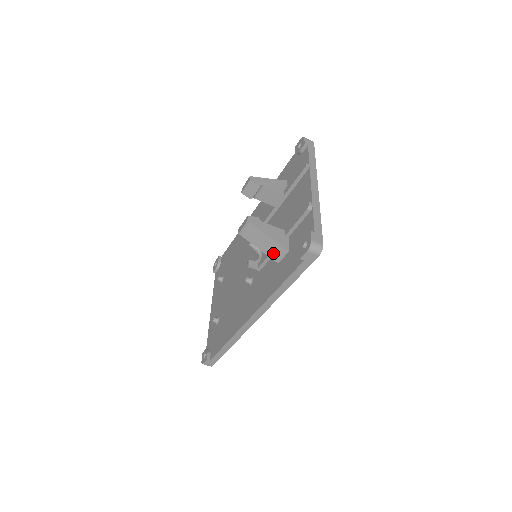
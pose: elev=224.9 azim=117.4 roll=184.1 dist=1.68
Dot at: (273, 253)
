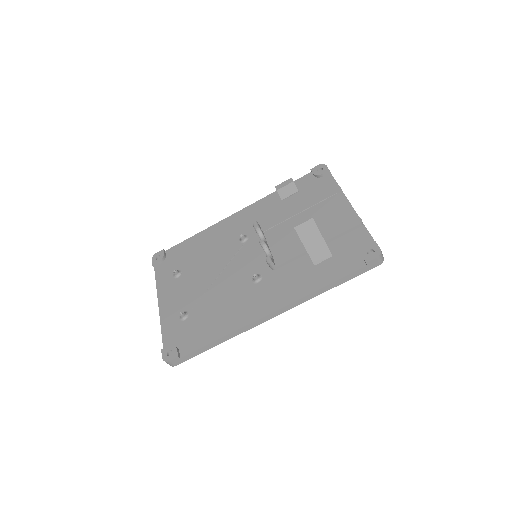
Dot at: (316, 254)
